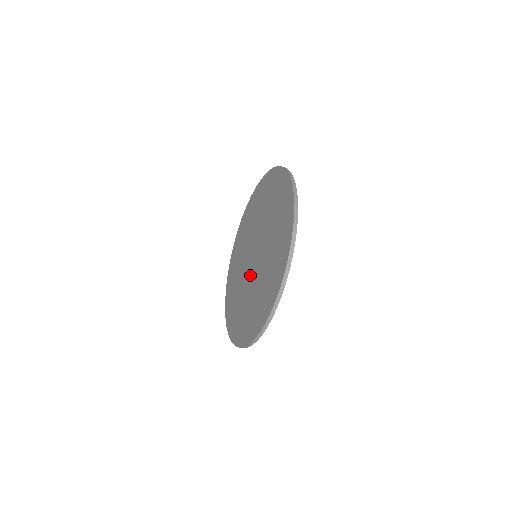
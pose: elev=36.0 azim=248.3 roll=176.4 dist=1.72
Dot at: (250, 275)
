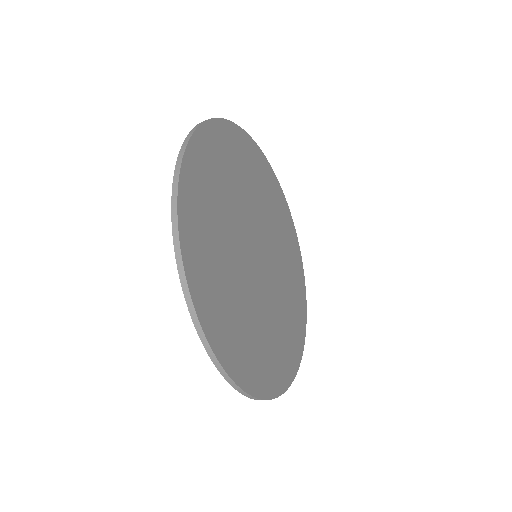
Dot at: occluded
